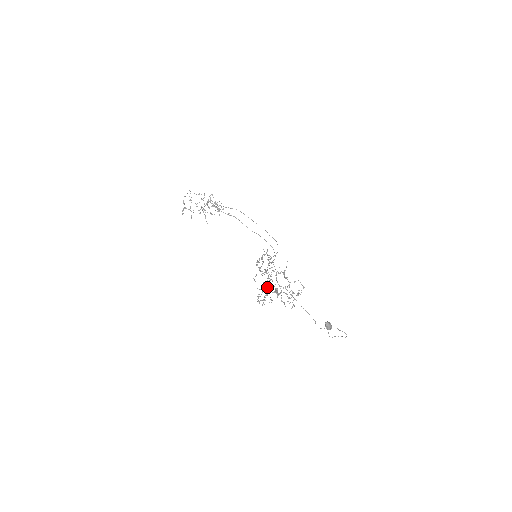
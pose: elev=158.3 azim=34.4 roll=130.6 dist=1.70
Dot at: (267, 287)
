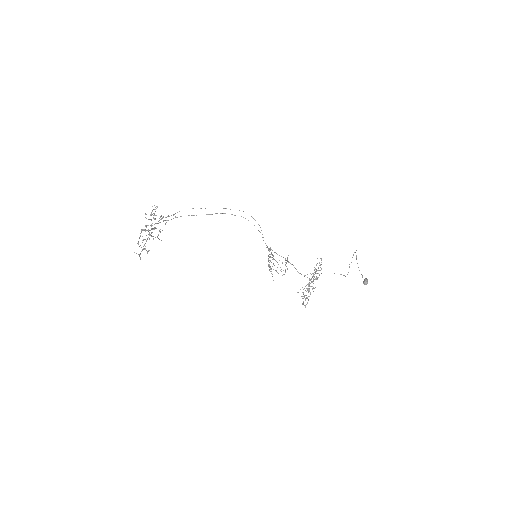
Dot at: occluded
